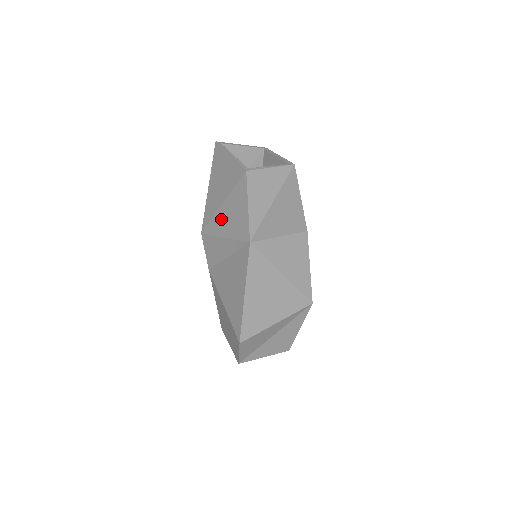
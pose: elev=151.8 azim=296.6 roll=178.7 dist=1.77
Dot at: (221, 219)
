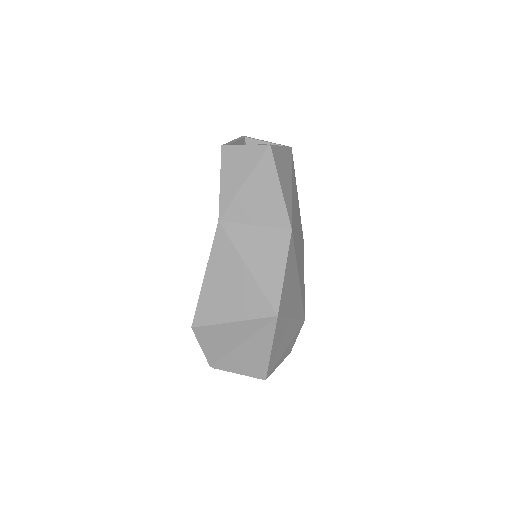
Dot at: occluded
